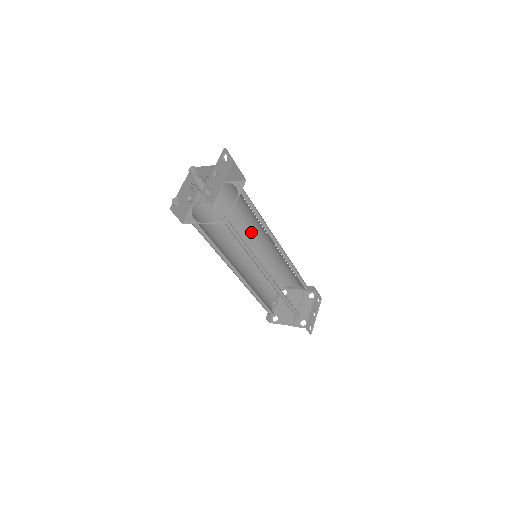
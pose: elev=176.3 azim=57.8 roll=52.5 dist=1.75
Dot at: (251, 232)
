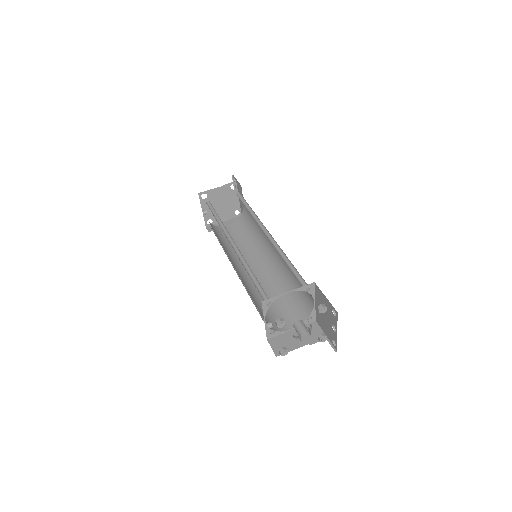
Dot at: occluded
